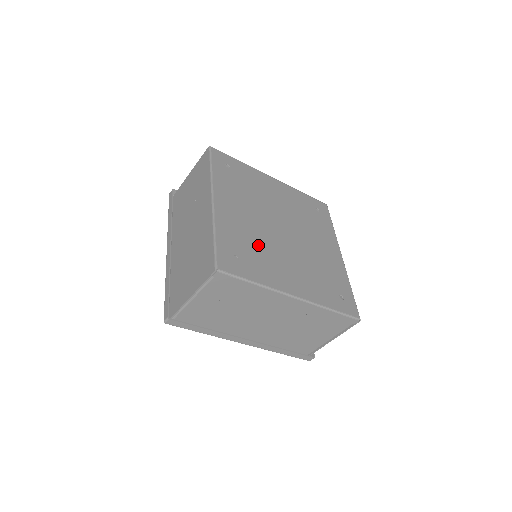
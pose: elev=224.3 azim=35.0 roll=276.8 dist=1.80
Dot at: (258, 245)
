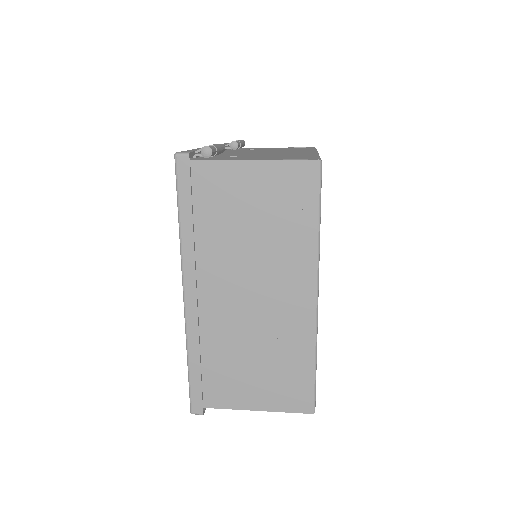
Dot at: occluded
